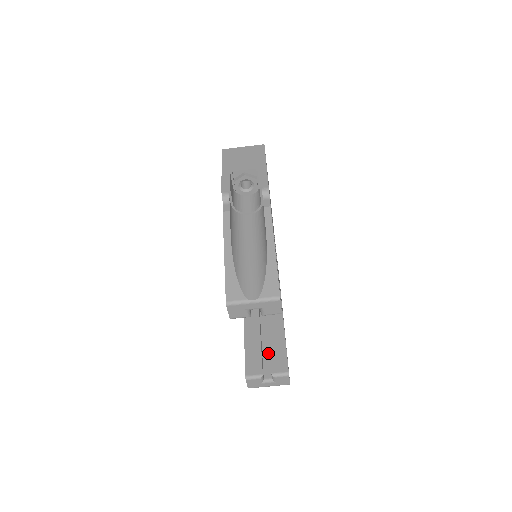
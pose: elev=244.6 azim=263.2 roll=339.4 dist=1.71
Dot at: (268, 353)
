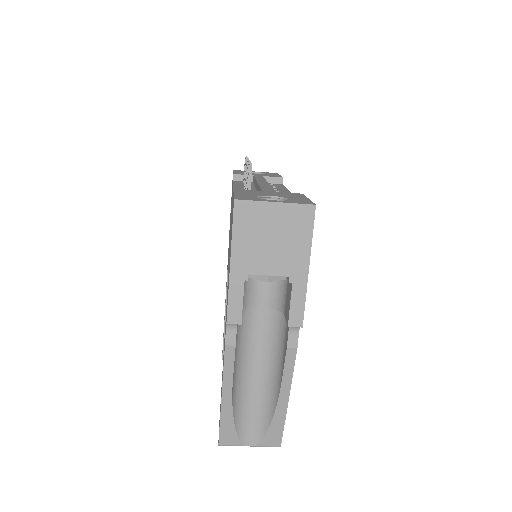
Dot at: occluded
